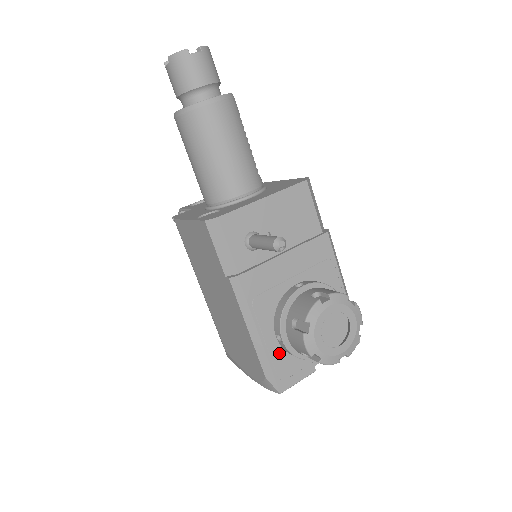
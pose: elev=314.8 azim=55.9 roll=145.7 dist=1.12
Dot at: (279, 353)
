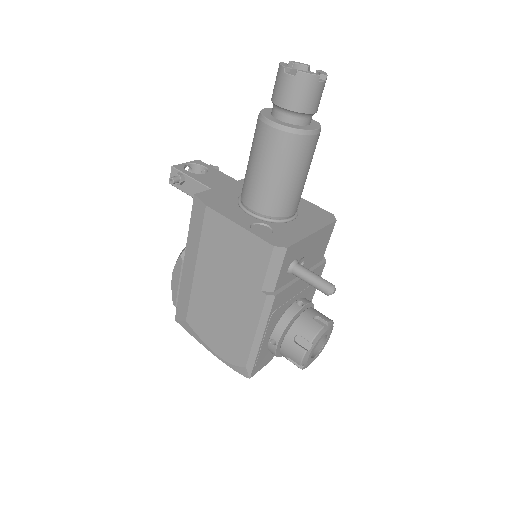
Dot at: (264, 350)
